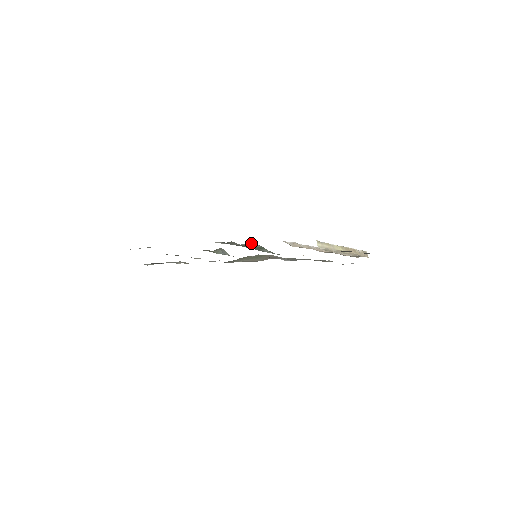
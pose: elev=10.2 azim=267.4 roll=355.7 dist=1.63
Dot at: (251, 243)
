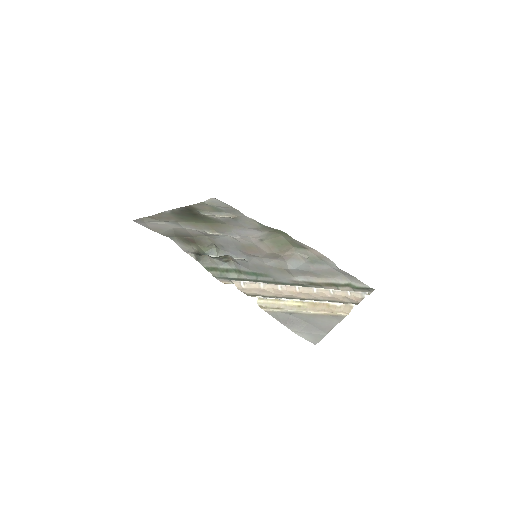
Dot at: (224, 262)
